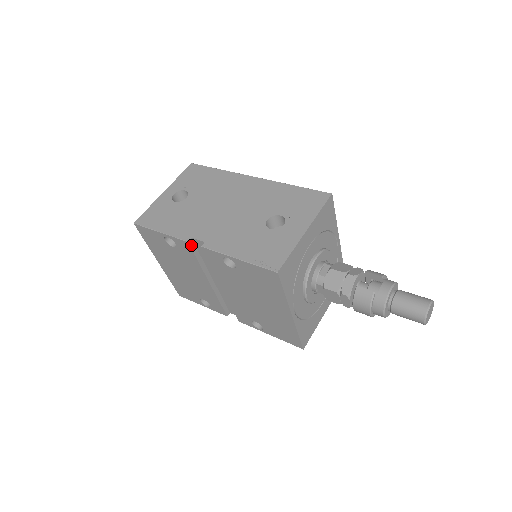
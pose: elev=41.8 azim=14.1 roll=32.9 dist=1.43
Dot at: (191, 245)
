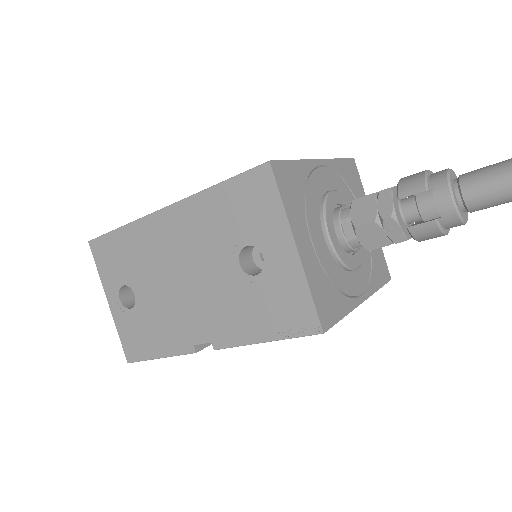
Dot at: (201, 347)
